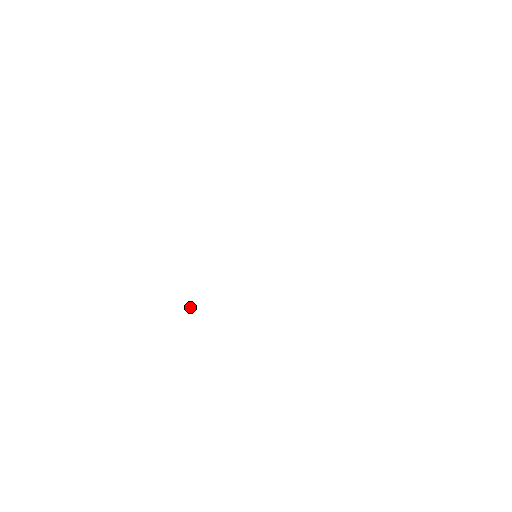
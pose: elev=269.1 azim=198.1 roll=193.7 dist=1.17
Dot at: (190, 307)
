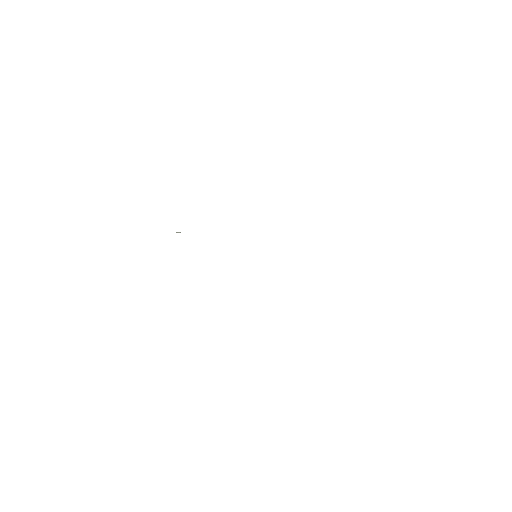
Dot at: (178, 232)
